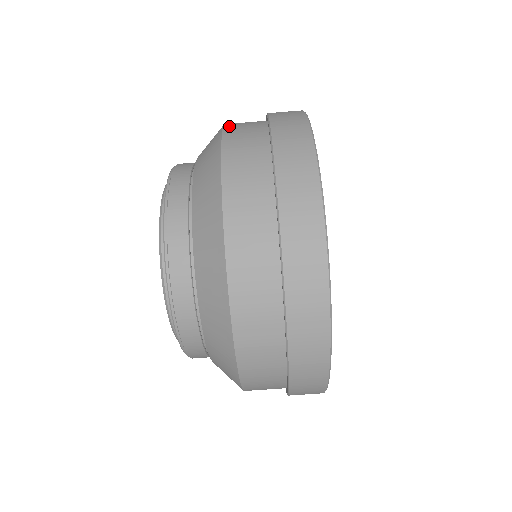
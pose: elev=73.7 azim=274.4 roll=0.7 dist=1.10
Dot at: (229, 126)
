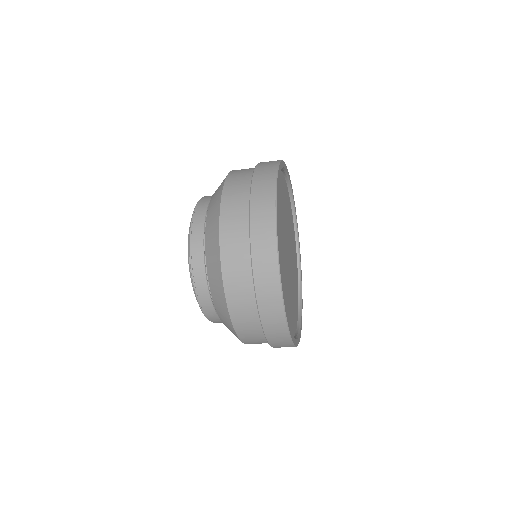
Dot at: (224, 212)
